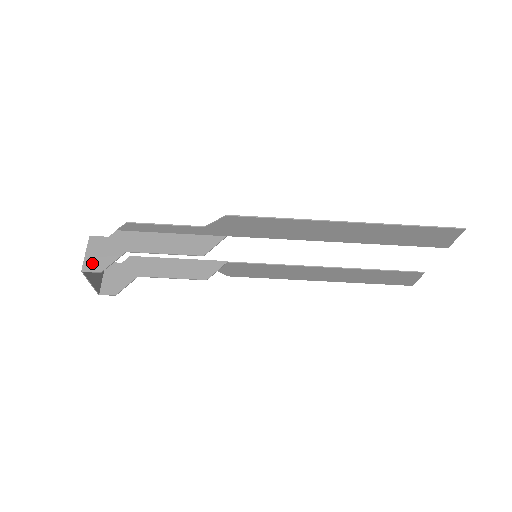
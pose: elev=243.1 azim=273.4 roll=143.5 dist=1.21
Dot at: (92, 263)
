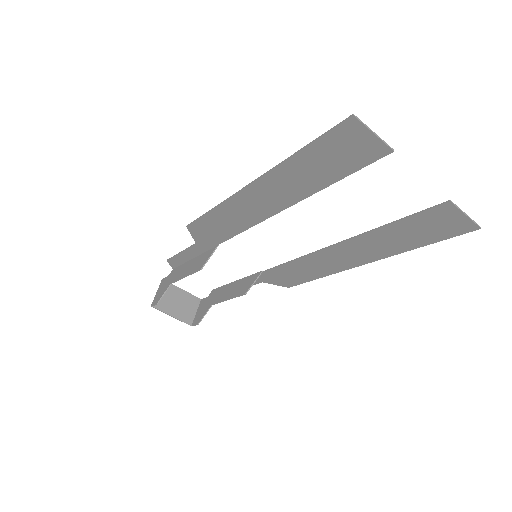
Dot at: (156, 298)
